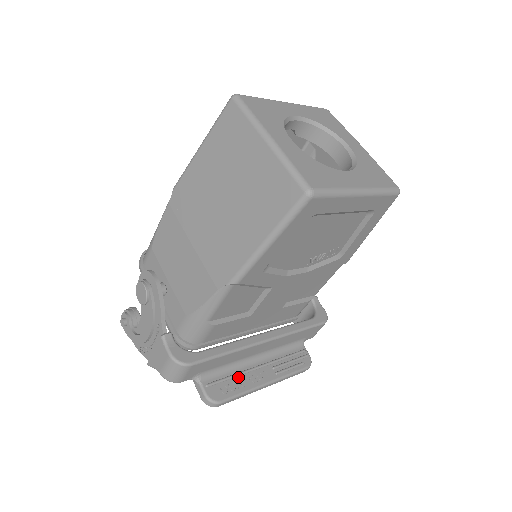
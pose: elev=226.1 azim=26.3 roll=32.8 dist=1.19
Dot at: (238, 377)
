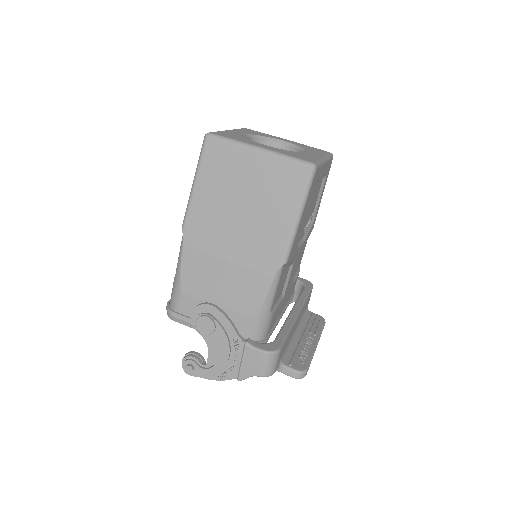
Dot at: (299, 350)
